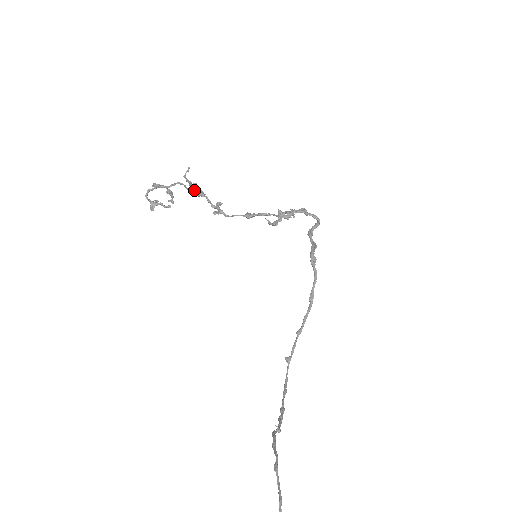
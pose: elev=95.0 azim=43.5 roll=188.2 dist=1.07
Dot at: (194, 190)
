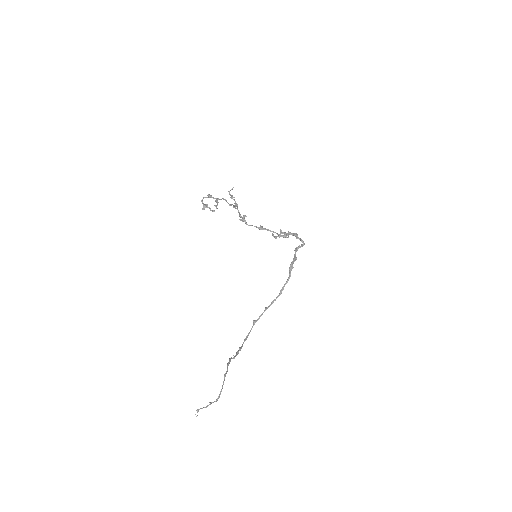
Dot at: occluded
